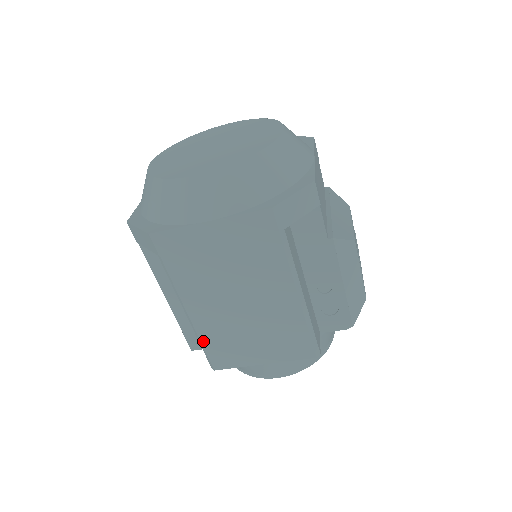
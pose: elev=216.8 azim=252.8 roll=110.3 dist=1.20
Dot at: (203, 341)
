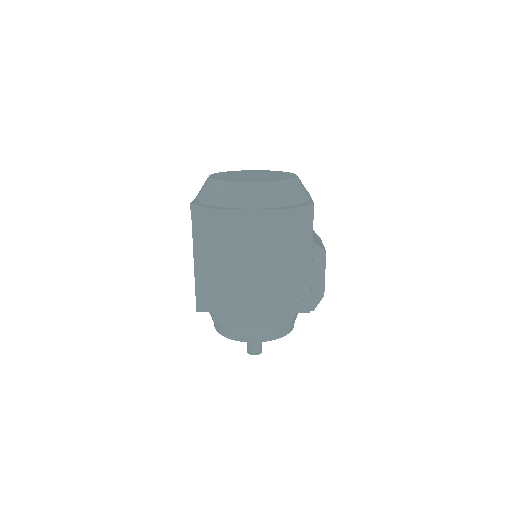
Dot at: (217, 296)
